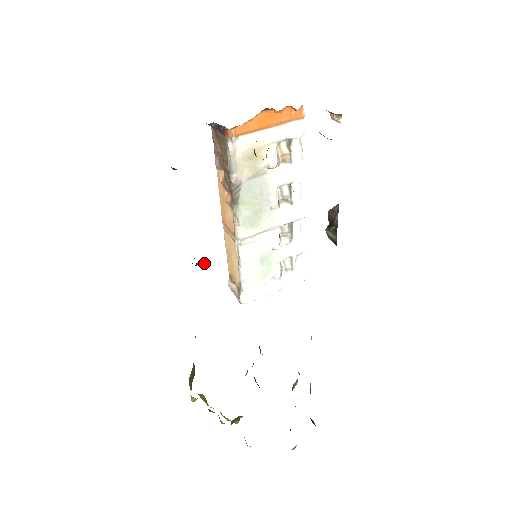
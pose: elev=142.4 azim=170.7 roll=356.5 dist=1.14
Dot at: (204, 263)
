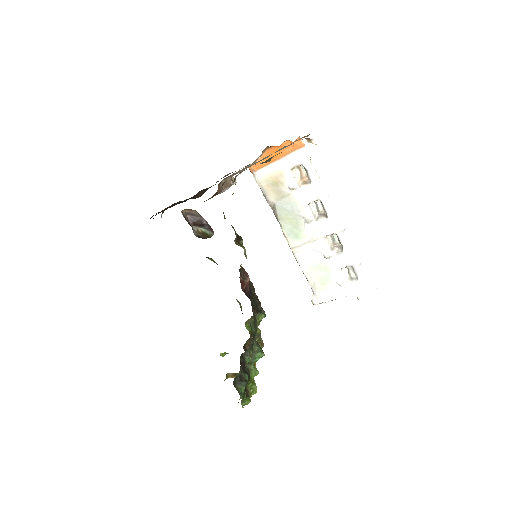
Dot at: (206, 257)
